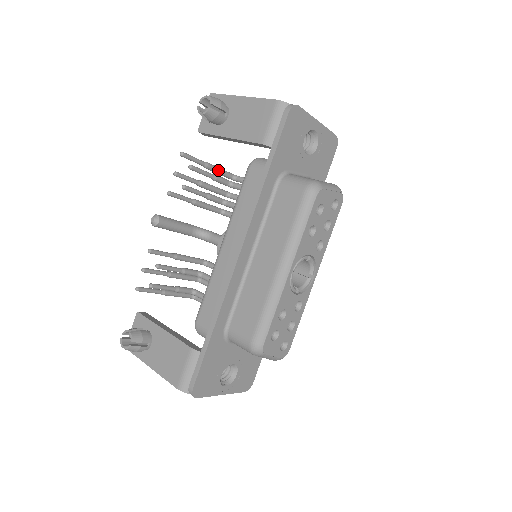
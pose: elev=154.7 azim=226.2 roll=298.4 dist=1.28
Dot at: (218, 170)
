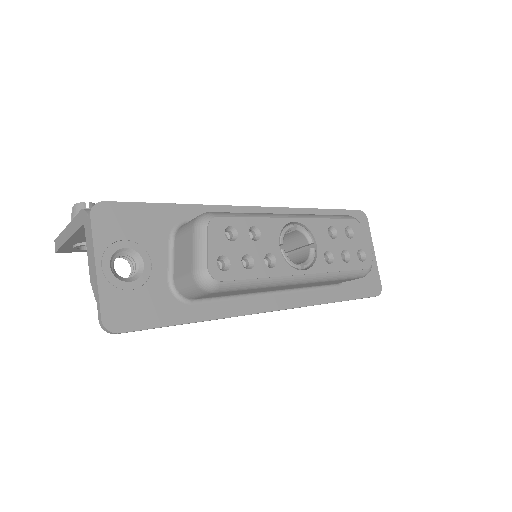
Dot at: occluded
